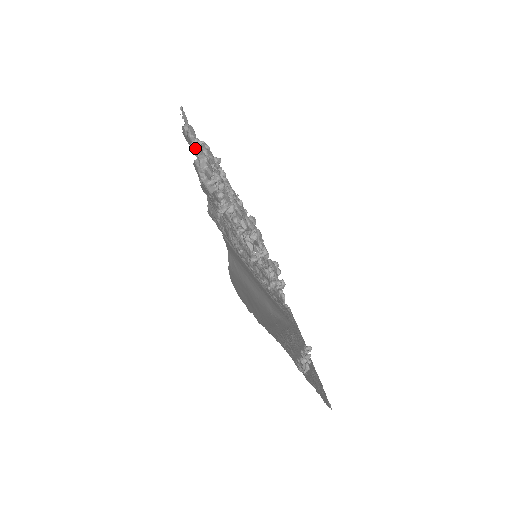
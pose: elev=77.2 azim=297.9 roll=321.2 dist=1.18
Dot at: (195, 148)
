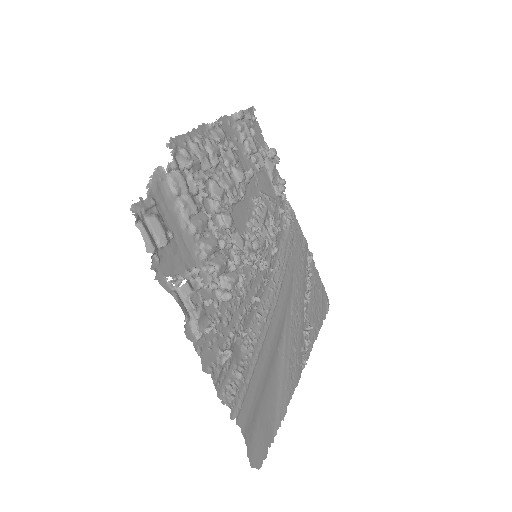
Dot at: (176, 286)
